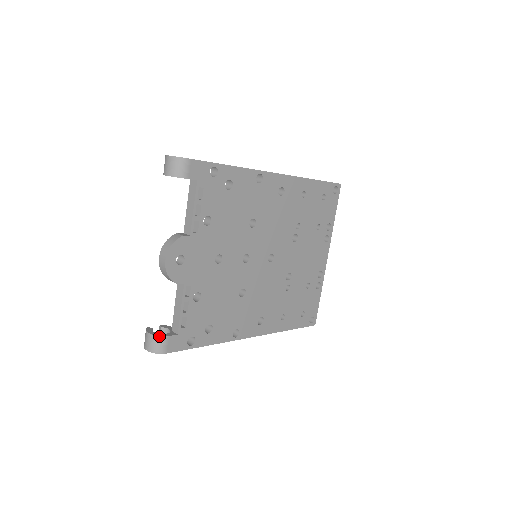
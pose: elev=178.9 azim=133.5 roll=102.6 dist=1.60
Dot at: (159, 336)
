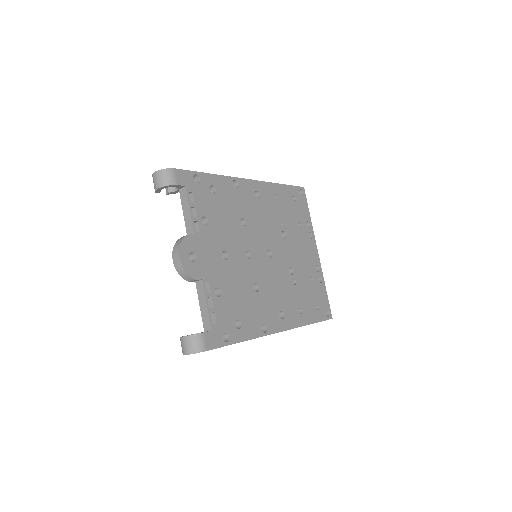
Dot at: (195, 334)
